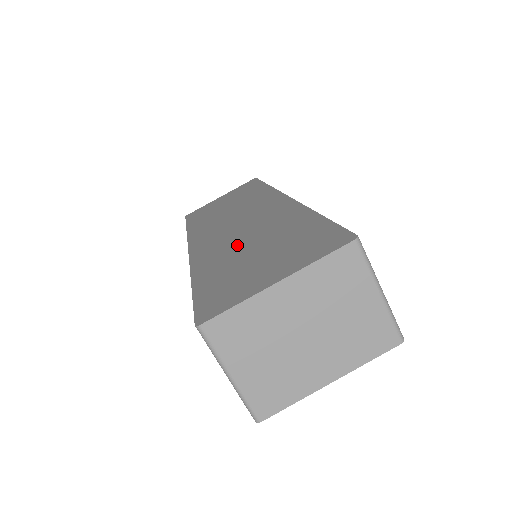
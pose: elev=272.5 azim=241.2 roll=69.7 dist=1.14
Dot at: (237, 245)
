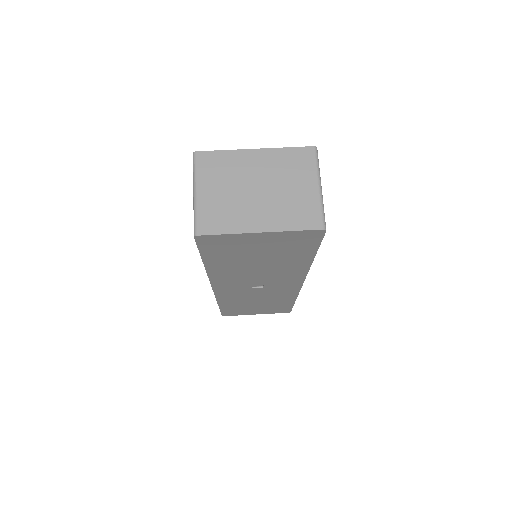
Dot at: occluded
